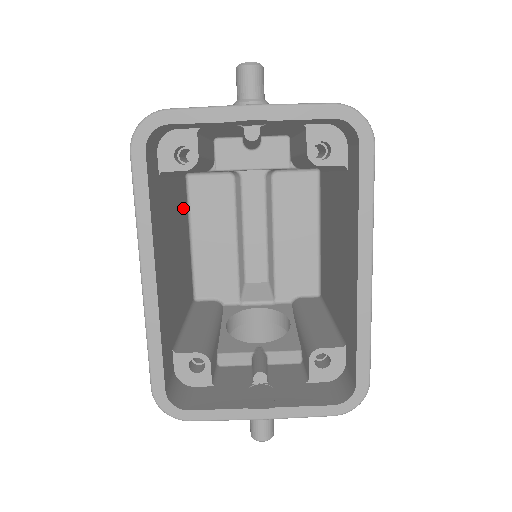
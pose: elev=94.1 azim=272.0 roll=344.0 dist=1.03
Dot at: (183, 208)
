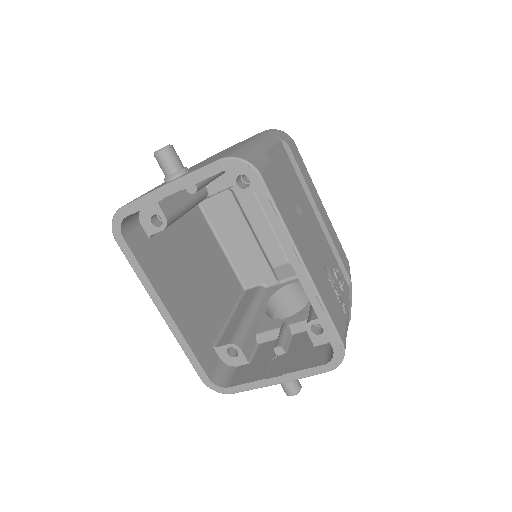
Dot at: (201, 232)
